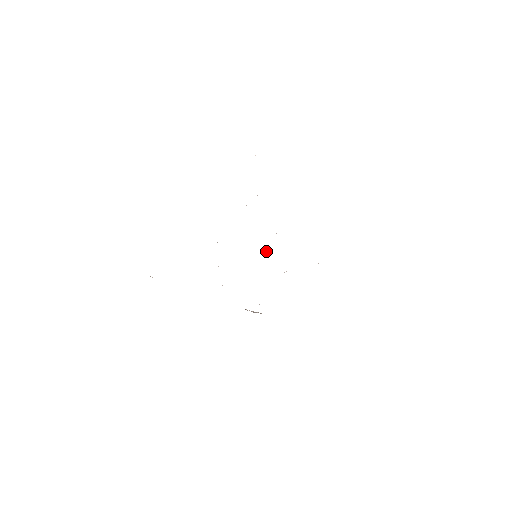
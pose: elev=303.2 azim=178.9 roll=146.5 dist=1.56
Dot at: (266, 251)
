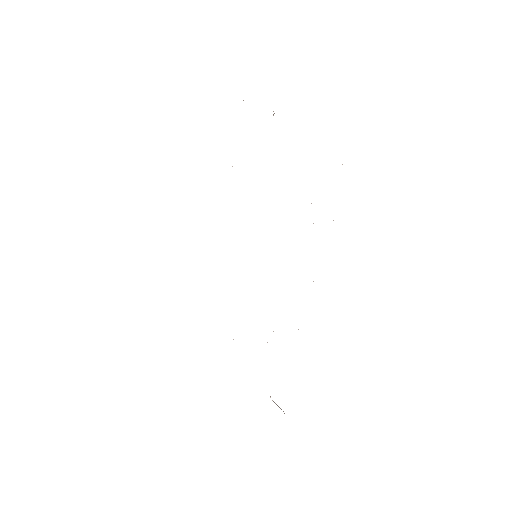
Dot at: occluded
